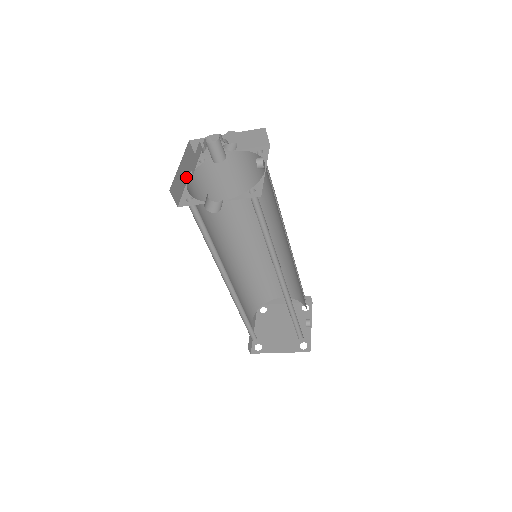
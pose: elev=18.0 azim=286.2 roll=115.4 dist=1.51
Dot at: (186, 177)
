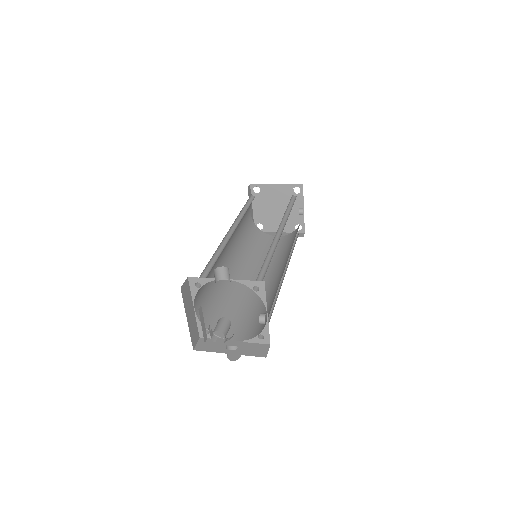
Dot at: (192, 310)
